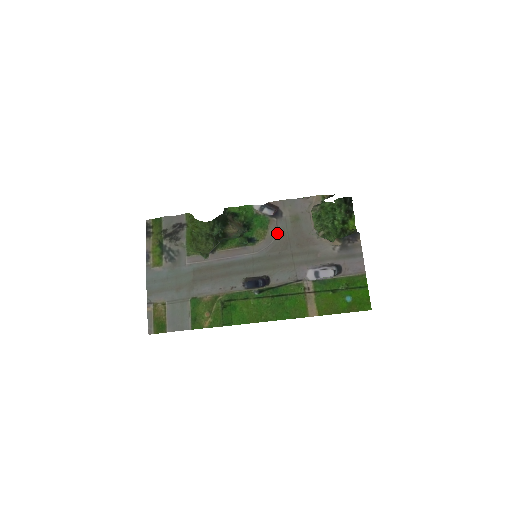
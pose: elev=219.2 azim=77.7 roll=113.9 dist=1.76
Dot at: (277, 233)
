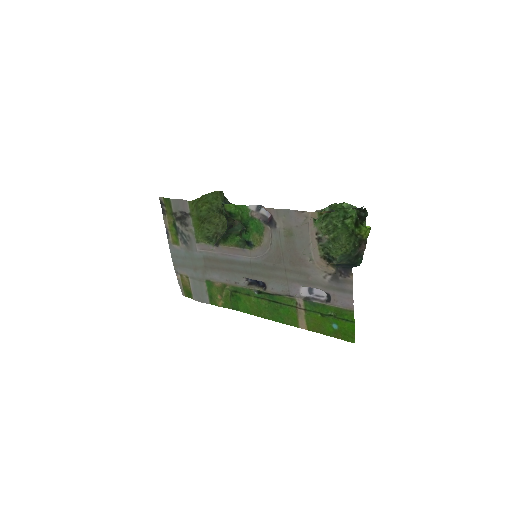
Dot at: (271, 244)
